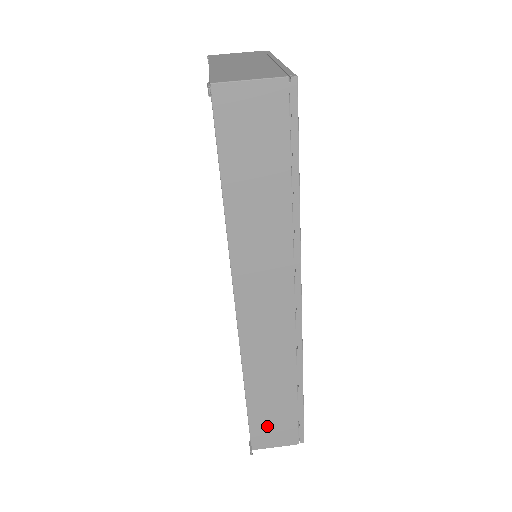
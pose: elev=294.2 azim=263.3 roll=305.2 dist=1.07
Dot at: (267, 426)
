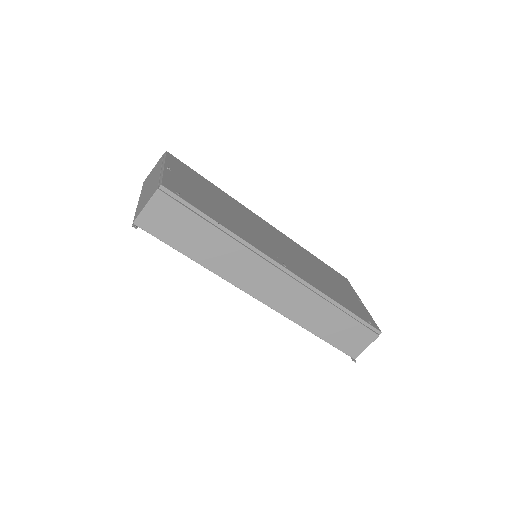
Dot at: (347, 340)
